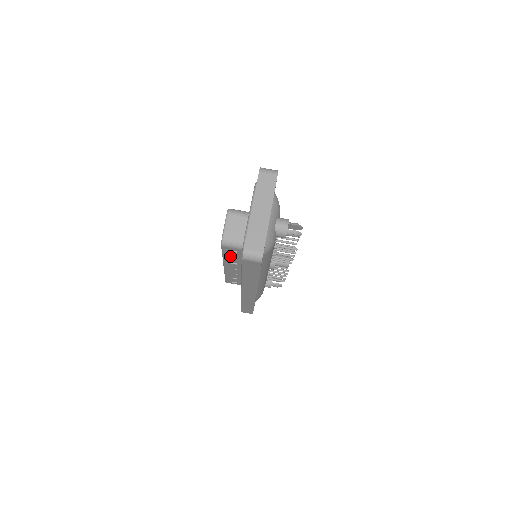
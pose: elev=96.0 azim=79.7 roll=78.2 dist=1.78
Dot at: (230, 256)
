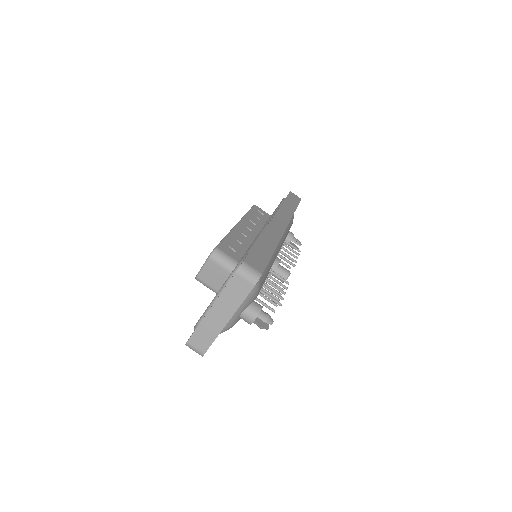
Dot at: occluded
